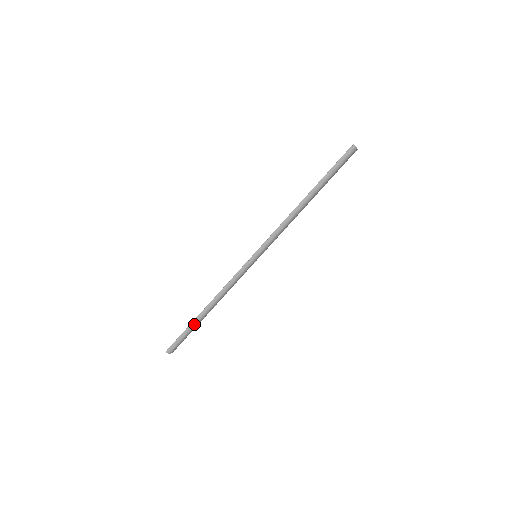
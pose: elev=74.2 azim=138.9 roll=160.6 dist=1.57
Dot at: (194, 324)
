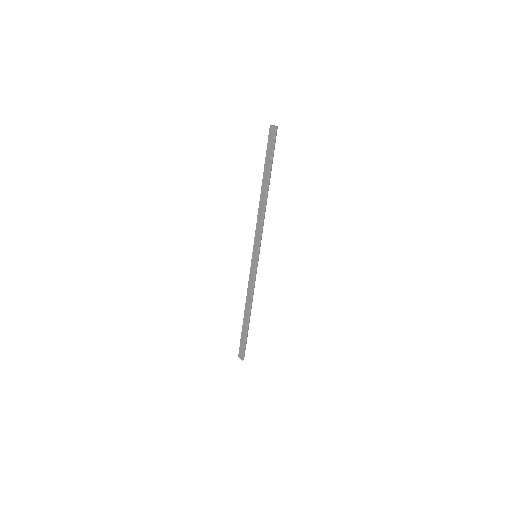
Dot at: occluded
